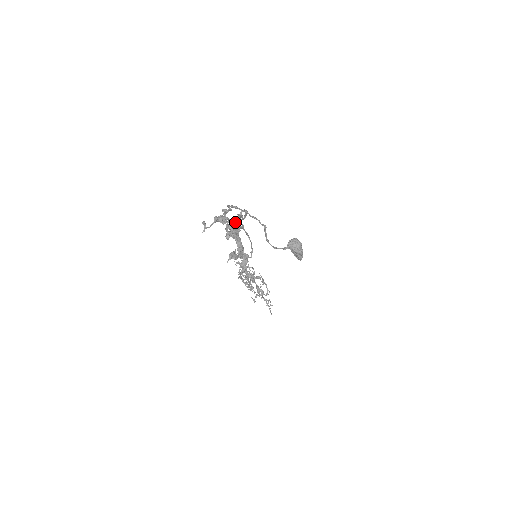
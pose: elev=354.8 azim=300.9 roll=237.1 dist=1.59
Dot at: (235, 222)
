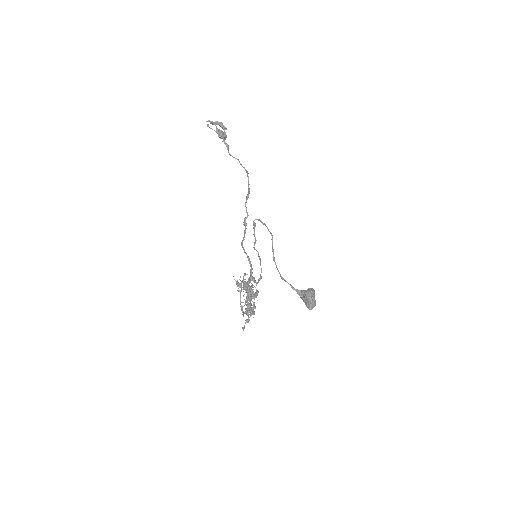
Dot at: (232, 156)
